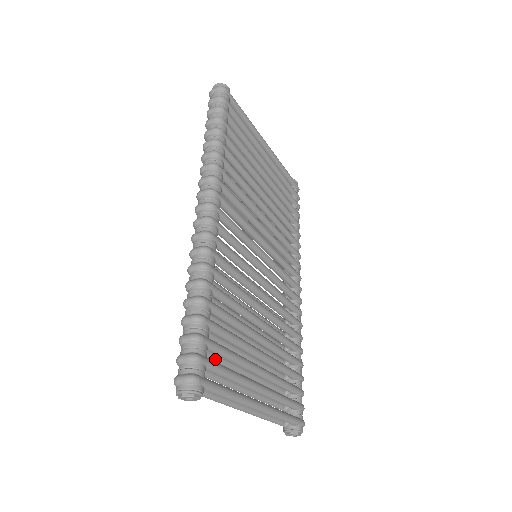
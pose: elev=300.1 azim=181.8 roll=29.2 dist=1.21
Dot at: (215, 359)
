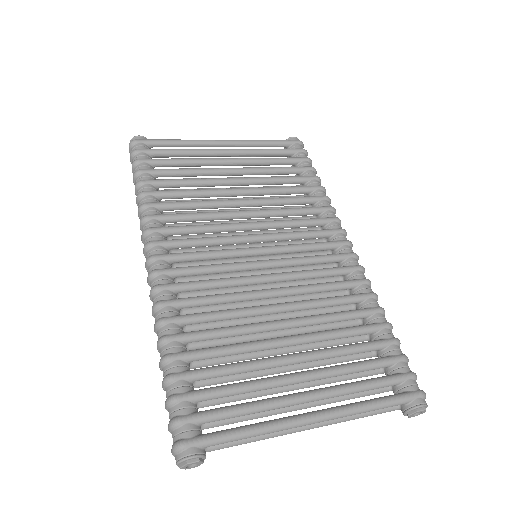
Dot at: (229, 400)
